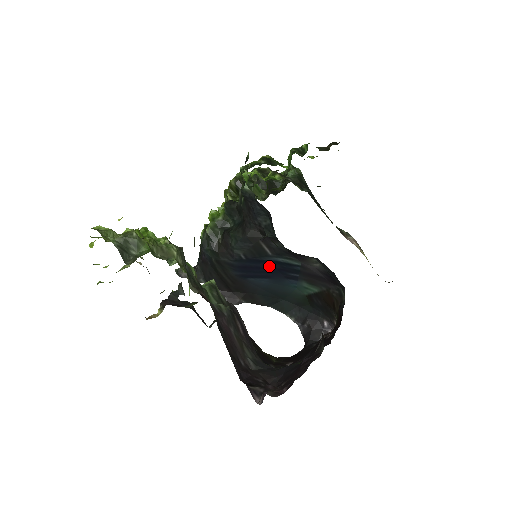
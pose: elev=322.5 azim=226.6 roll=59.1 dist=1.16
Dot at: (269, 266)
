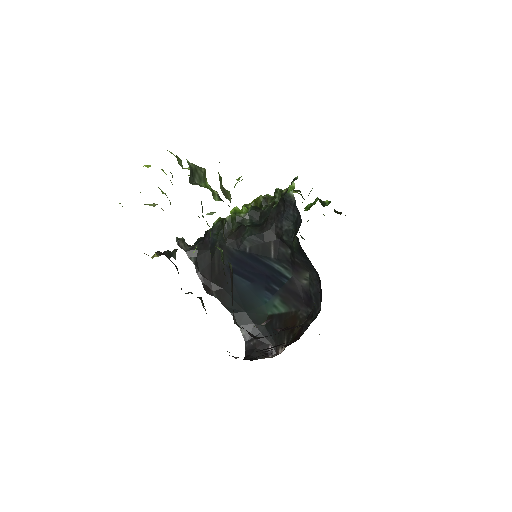
Dot at: (262, 269)
